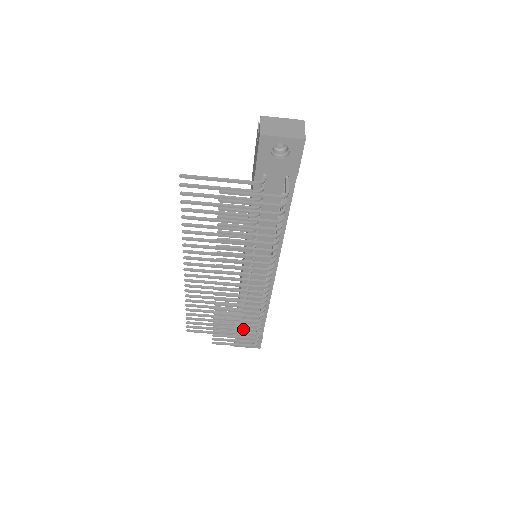
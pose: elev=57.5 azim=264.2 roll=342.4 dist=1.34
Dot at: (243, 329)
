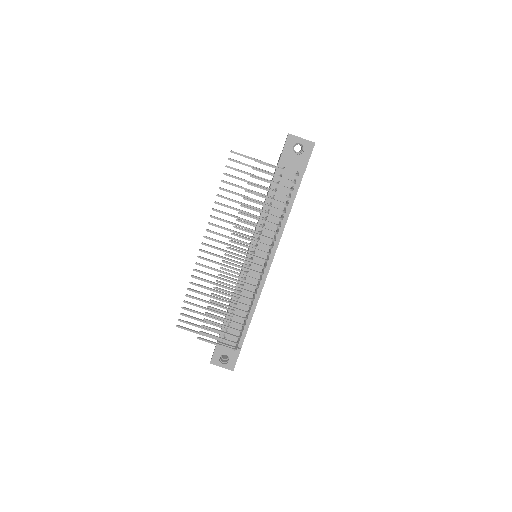
Dot at: (230, 320)
